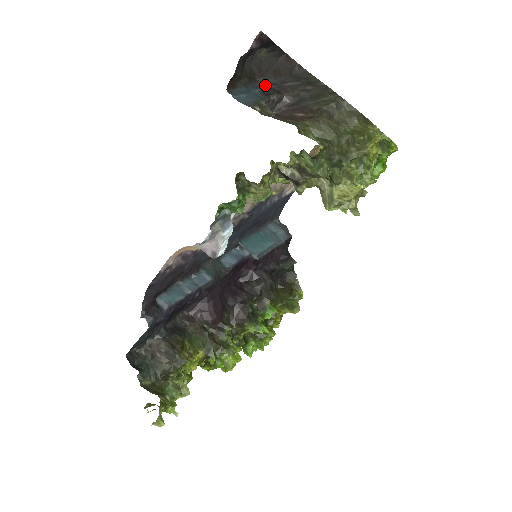
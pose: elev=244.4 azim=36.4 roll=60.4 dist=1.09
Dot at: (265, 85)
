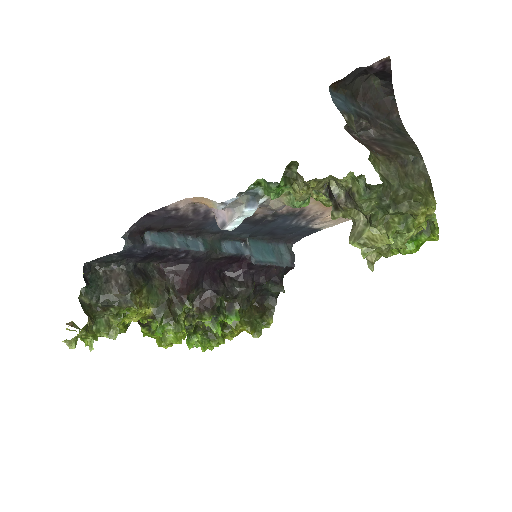
Dot at: (361, 109)
